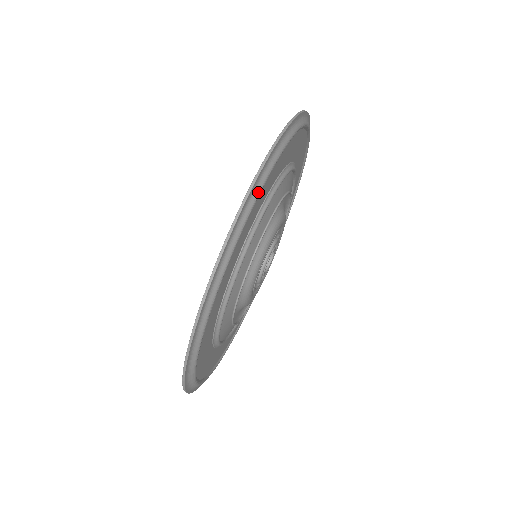
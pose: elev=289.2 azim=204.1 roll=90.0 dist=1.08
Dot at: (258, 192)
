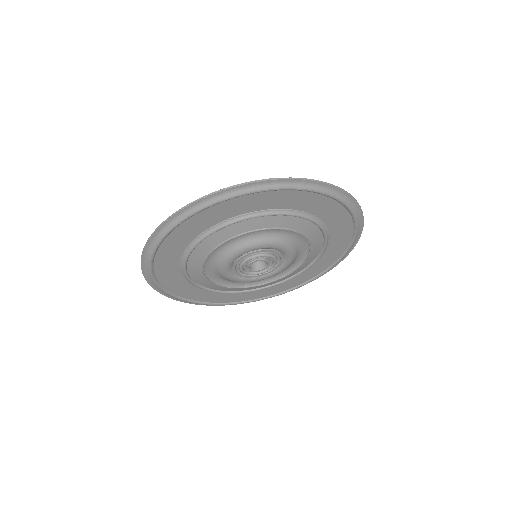
Dot at: (243, 193)
